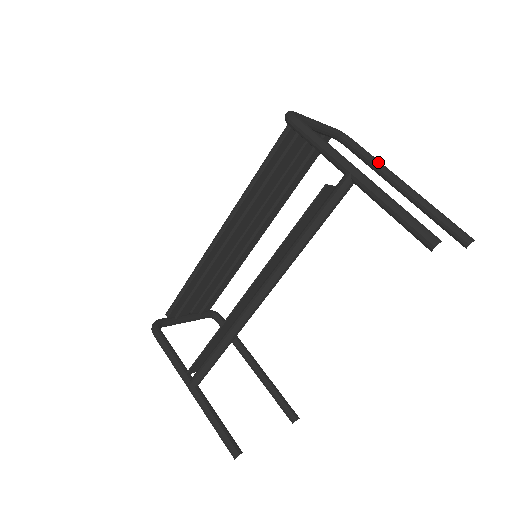
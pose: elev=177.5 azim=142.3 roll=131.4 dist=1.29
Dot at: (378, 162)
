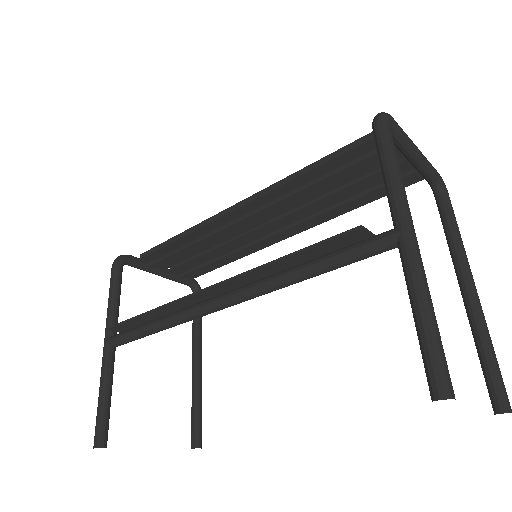
Dot at: (460, 240)
